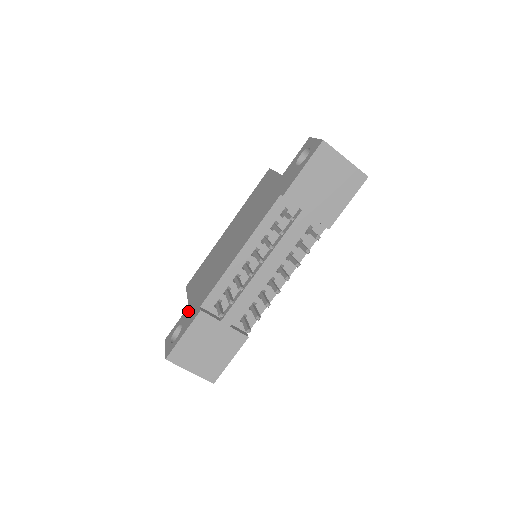
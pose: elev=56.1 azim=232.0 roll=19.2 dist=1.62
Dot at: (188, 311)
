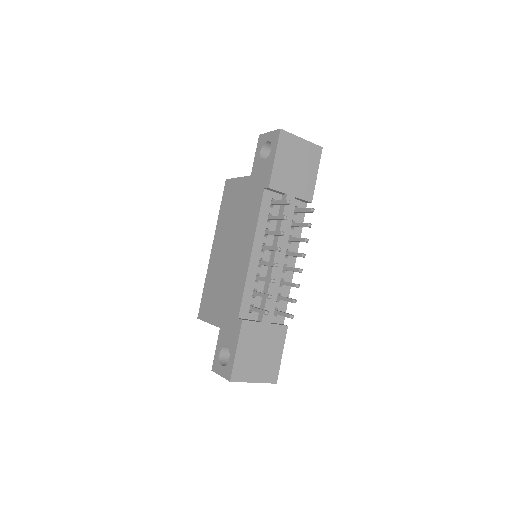
Dot at: (224, 331)
